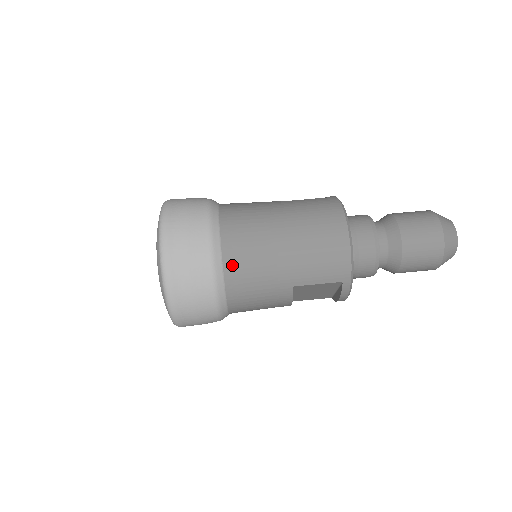
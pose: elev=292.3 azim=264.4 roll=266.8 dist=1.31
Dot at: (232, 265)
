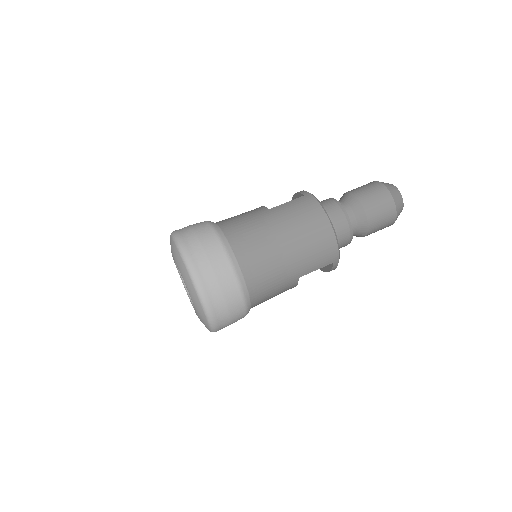
Dot at: (252, 279)
